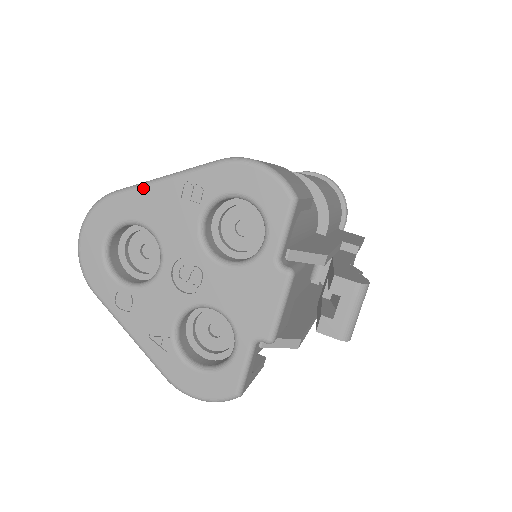
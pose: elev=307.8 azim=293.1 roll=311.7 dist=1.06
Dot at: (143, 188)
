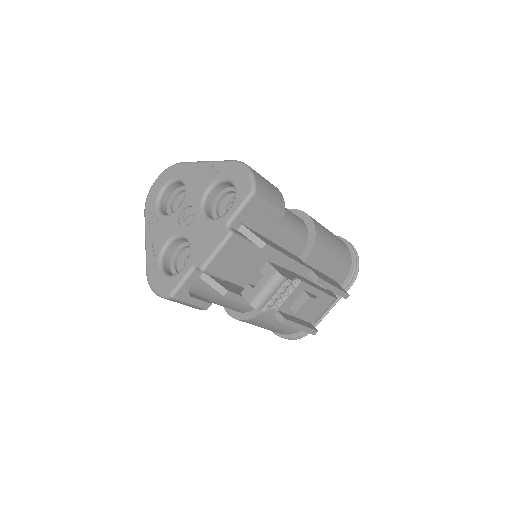
Dot at: (194, 164)
